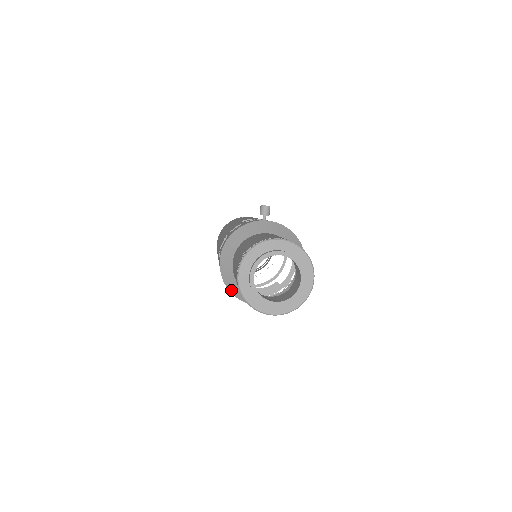
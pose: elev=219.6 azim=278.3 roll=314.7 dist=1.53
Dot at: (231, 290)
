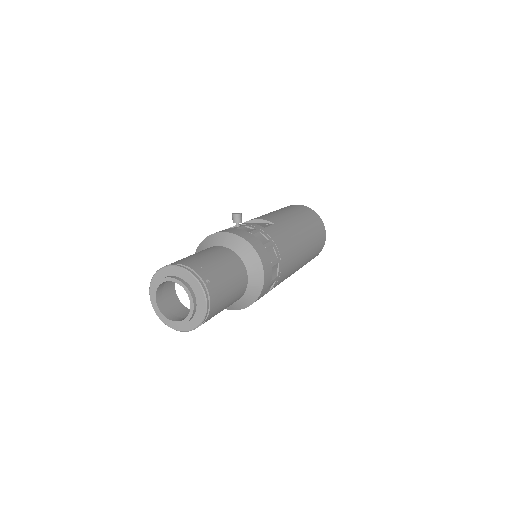
Dot at: occluded
